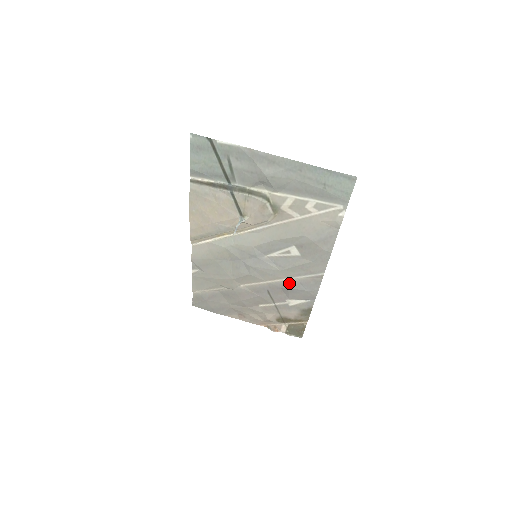
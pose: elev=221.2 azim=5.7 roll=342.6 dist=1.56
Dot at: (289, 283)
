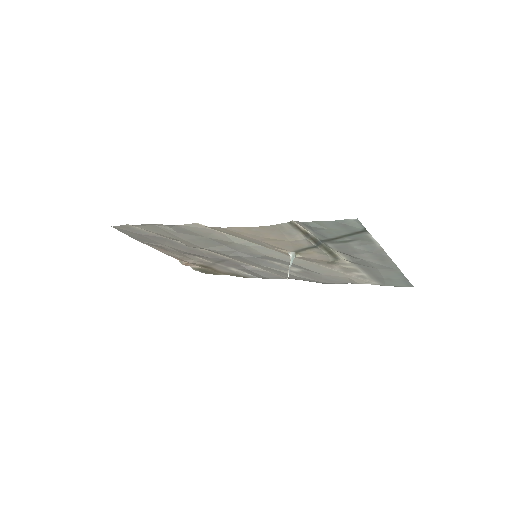
Dot at: (255, 269)
